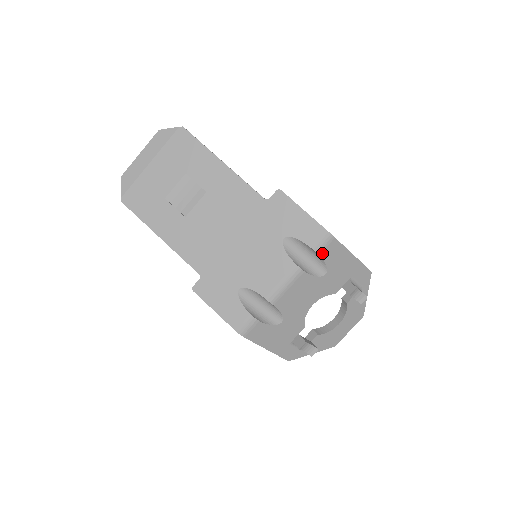
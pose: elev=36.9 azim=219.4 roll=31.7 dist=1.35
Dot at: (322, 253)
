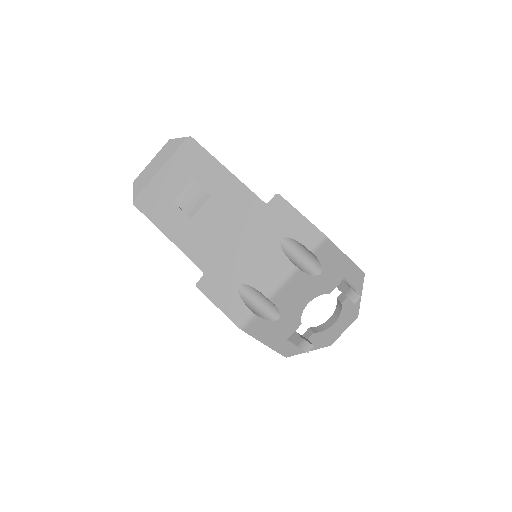
Dot at: (317, 253)
